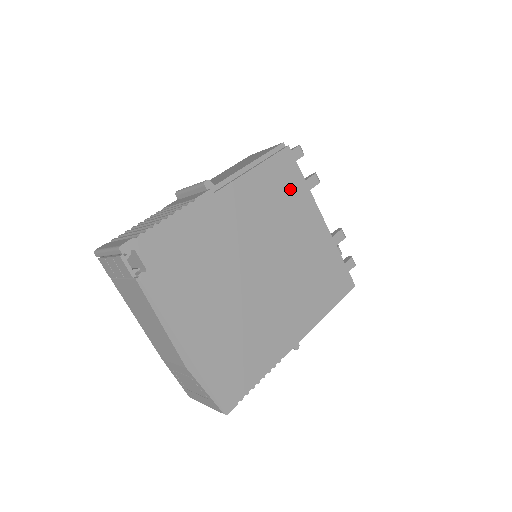
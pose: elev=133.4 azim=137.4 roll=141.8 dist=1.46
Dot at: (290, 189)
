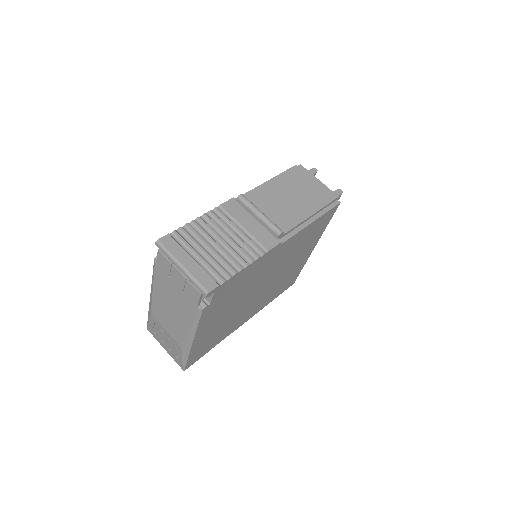
Dot at: (316, 232)
